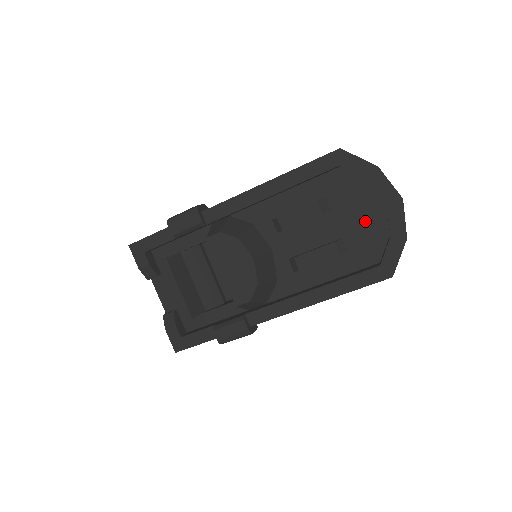
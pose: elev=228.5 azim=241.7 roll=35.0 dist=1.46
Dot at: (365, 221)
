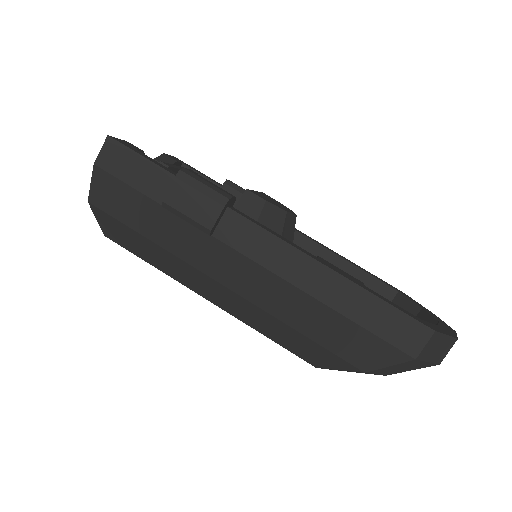
Dot at: occluded
